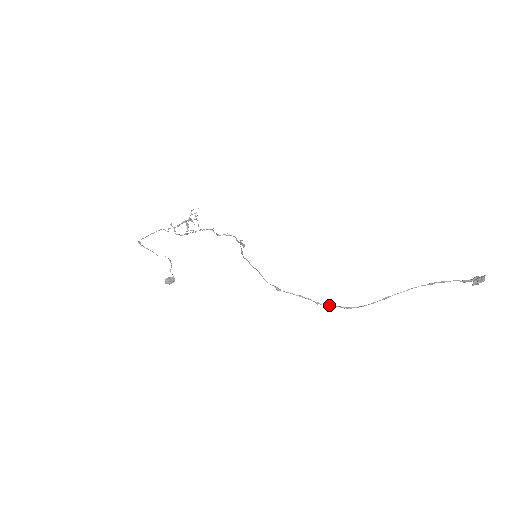
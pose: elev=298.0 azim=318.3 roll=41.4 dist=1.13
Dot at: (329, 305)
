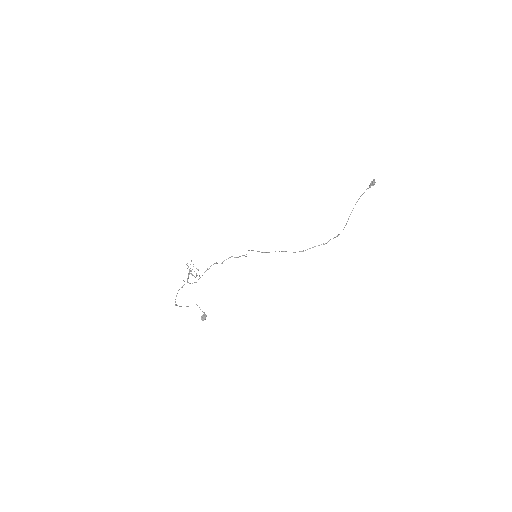
Dot at: occluded
